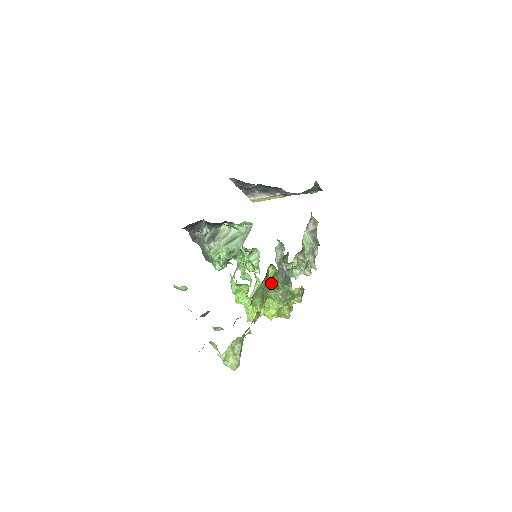
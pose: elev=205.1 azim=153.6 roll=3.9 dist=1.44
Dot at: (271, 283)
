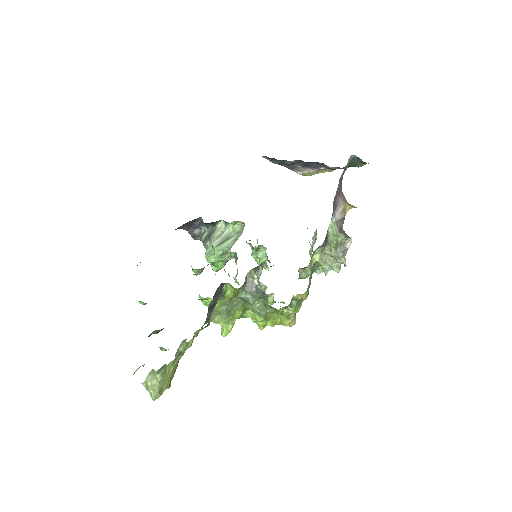
Dot at: (240, 298)
